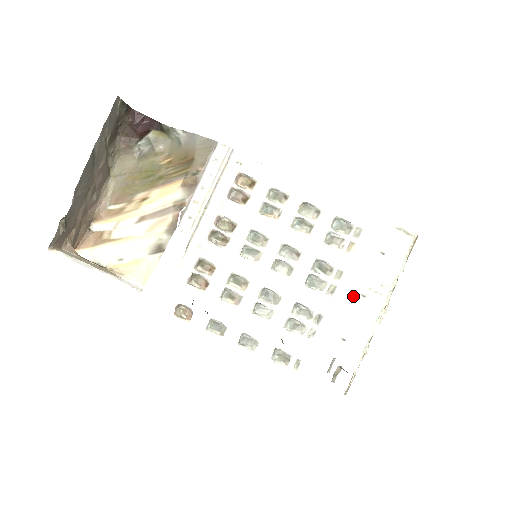
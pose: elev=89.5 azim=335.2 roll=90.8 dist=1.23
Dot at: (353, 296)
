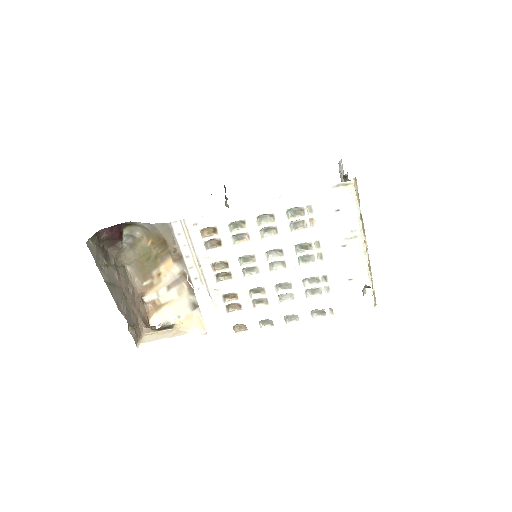
Dot at: (337, 251)
